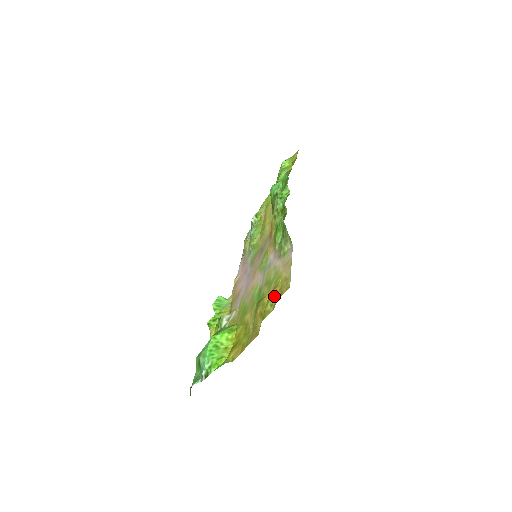
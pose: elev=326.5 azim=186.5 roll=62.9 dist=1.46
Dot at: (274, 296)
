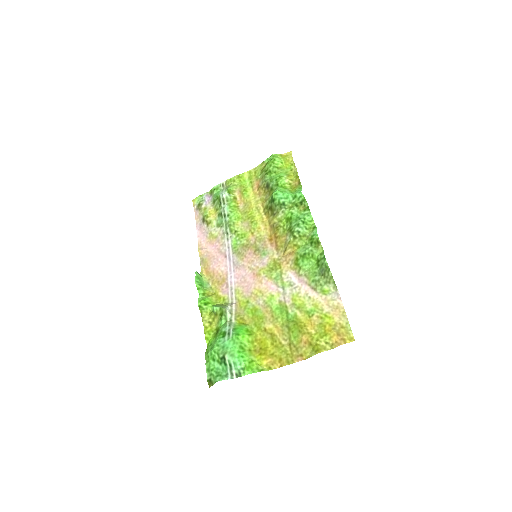
Dot at: (330, 336)
